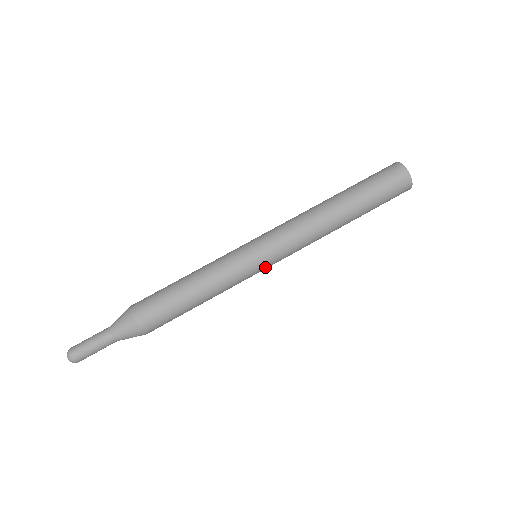
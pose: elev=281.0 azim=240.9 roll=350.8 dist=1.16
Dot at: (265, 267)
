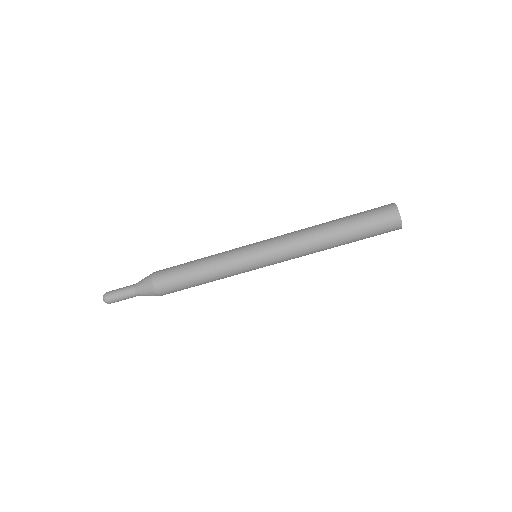
Dot at: (261, 267)
